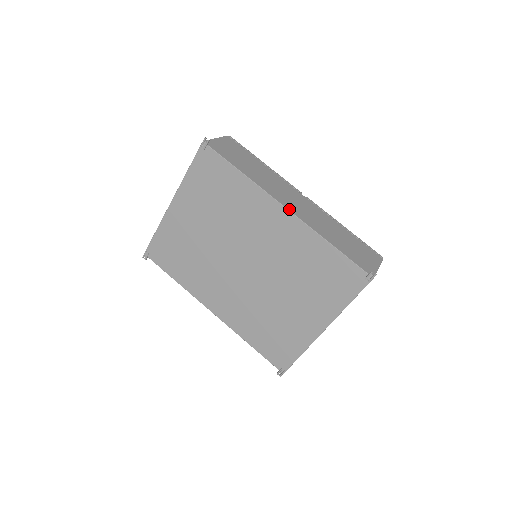
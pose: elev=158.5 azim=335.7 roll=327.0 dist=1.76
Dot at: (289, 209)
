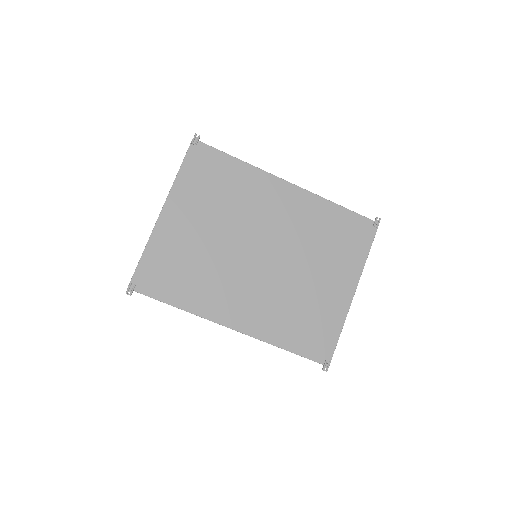
Dot at: (292, 184)
